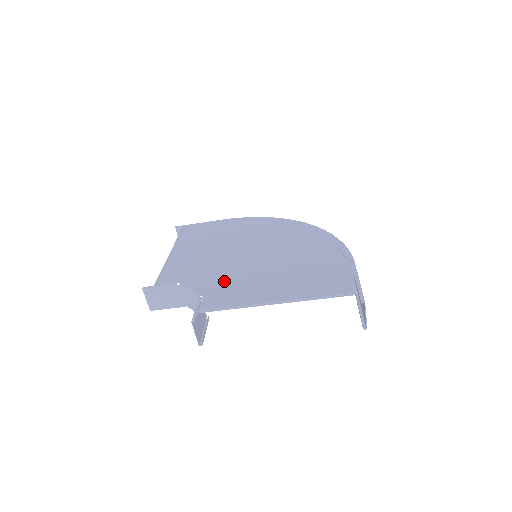
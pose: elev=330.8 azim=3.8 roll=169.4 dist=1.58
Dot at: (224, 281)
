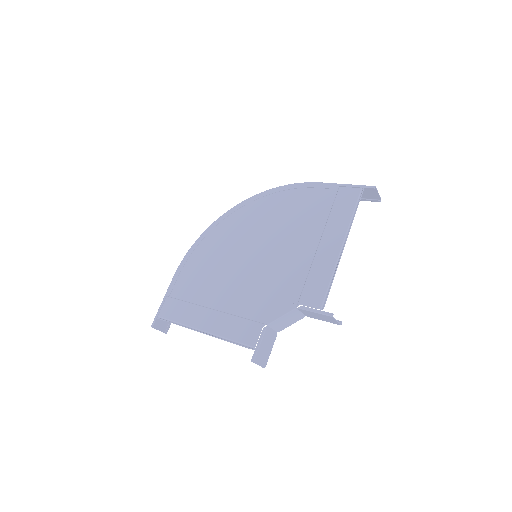
Dot at: (286, 285)
